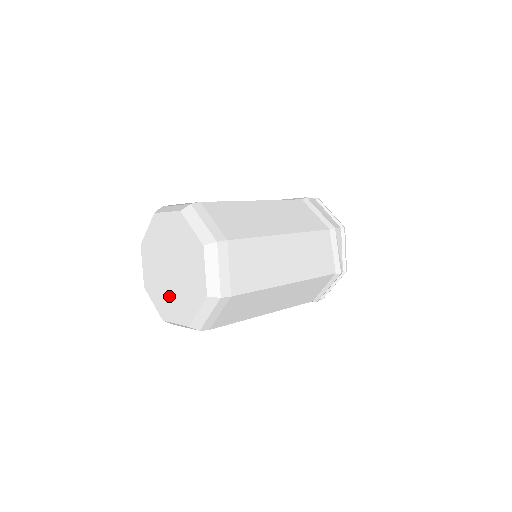
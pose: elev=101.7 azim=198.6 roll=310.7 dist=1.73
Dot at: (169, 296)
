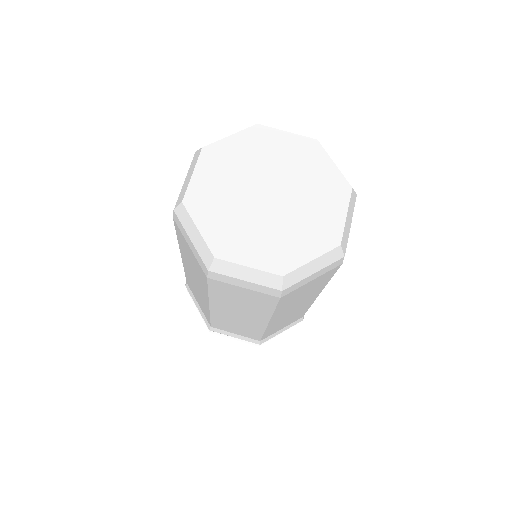
Dot at: (282, 231)
